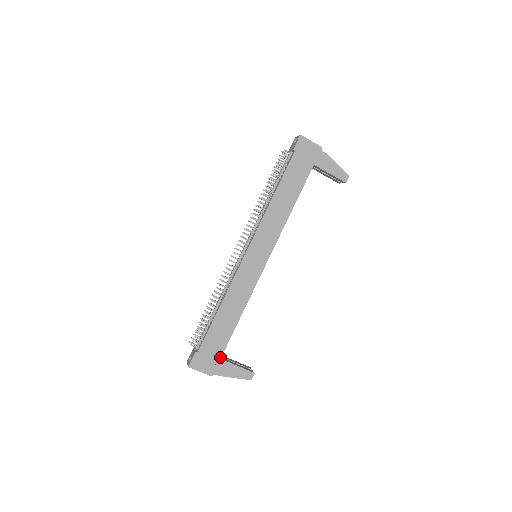
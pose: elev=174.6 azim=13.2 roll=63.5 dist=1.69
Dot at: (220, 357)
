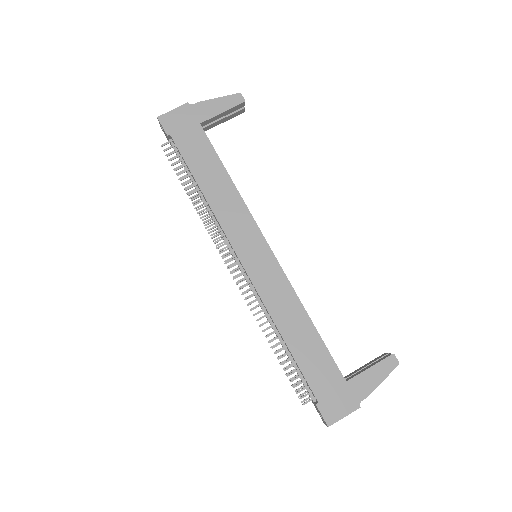
Dot at: (343, 381)
